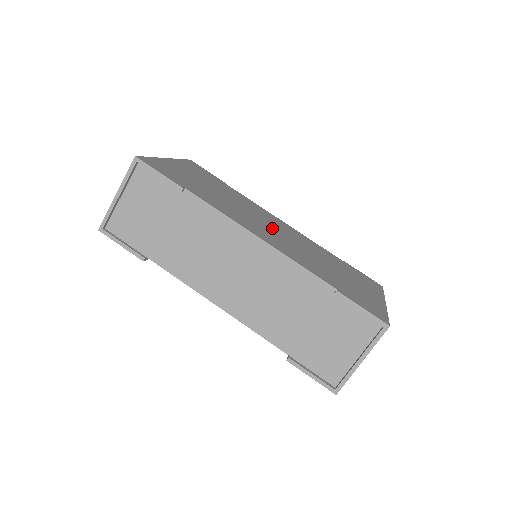
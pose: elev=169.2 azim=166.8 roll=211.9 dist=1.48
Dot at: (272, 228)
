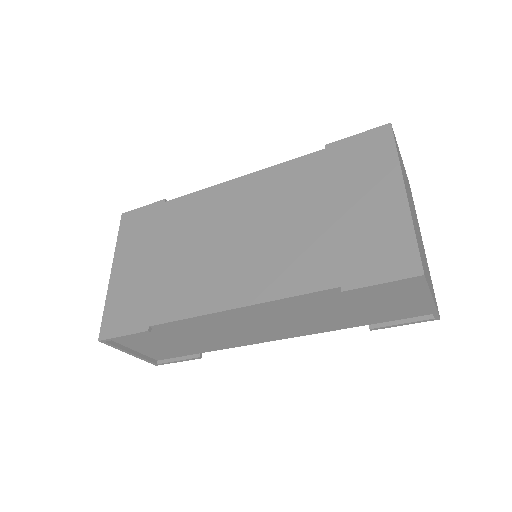
Dot at: (236, 238)
